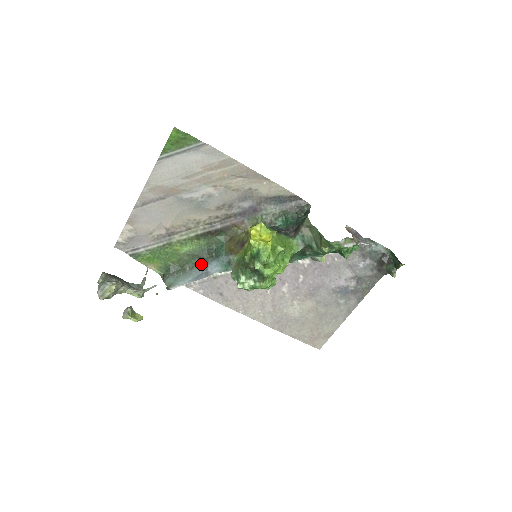
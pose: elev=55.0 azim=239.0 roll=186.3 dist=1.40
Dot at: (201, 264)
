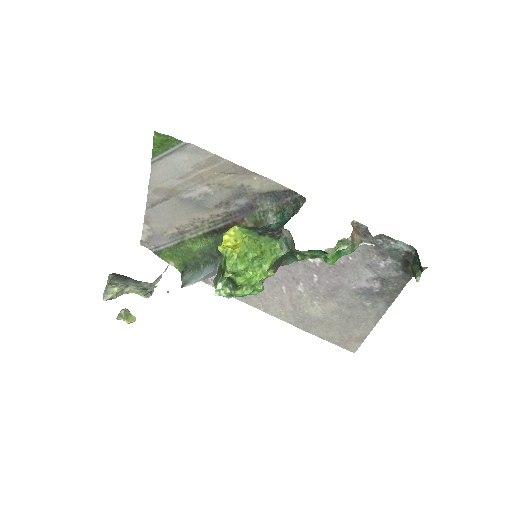
Dot at: (213, 262)
